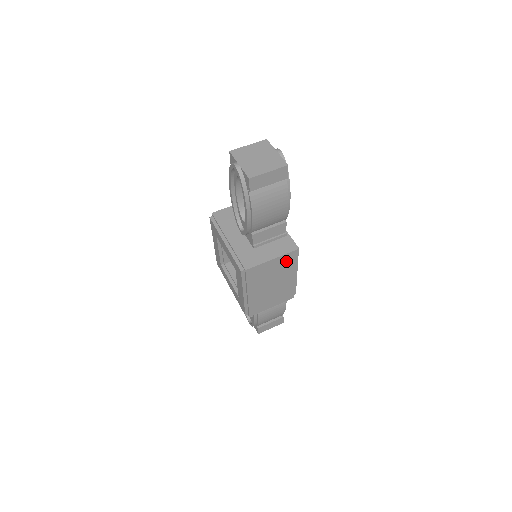
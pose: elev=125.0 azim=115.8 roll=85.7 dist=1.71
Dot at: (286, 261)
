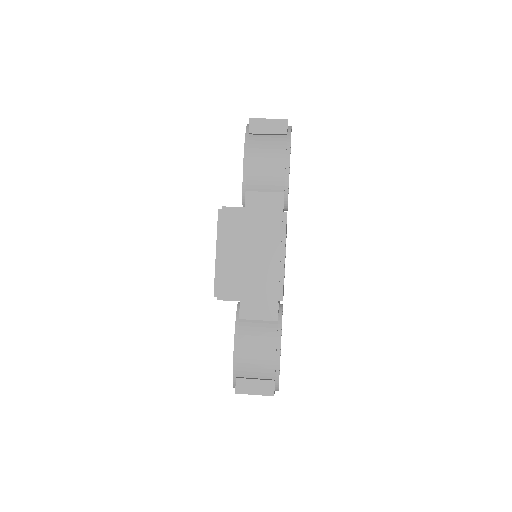
Dot at: (270, 222)
